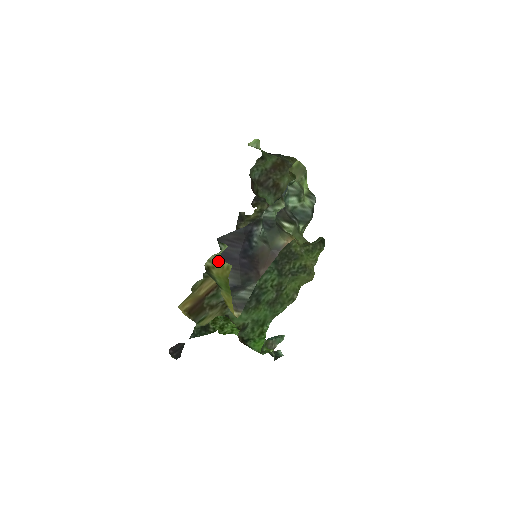
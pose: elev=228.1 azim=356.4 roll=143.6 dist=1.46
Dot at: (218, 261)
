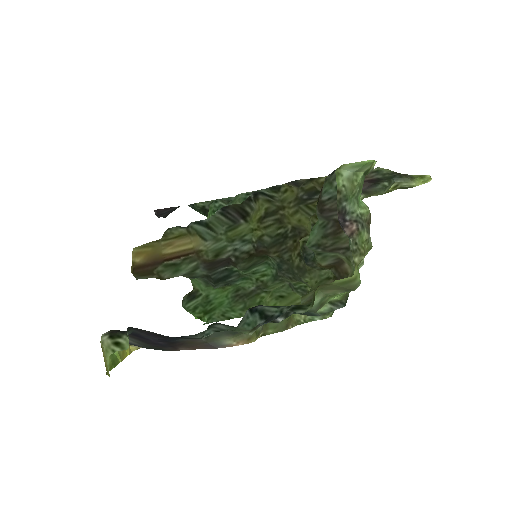
Dot at: (105, 357)
